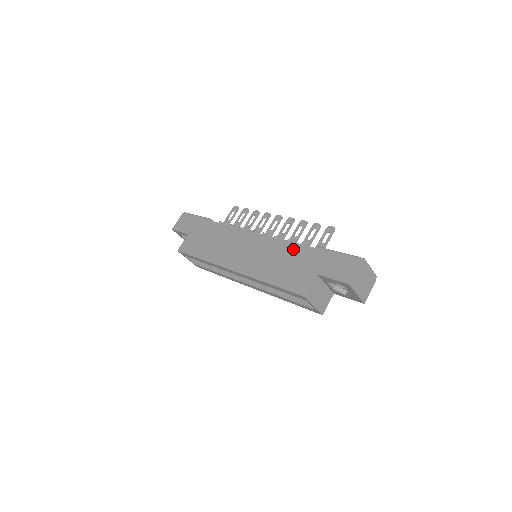
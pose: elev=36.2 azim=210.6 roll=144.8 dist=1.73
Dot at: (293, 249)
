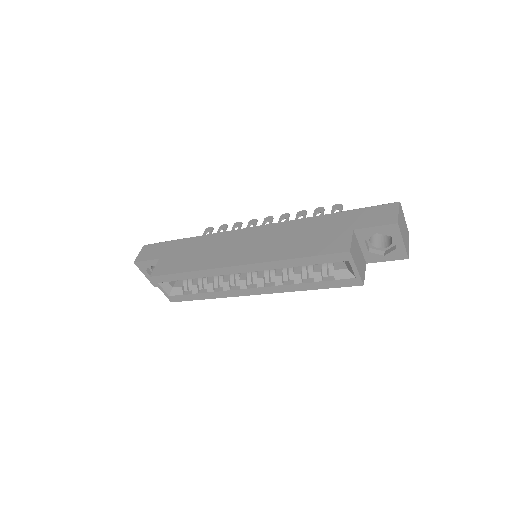
Dot at: (310, 222)
